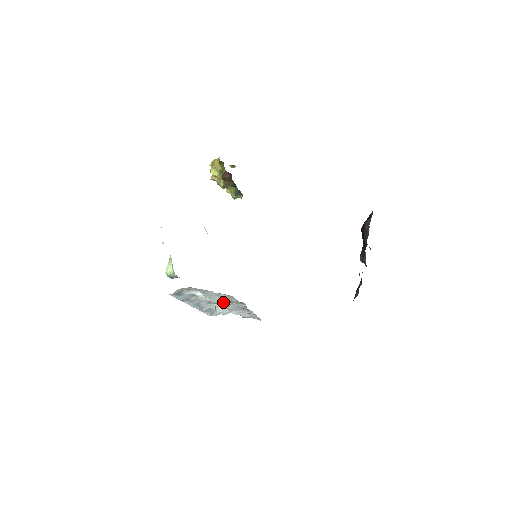
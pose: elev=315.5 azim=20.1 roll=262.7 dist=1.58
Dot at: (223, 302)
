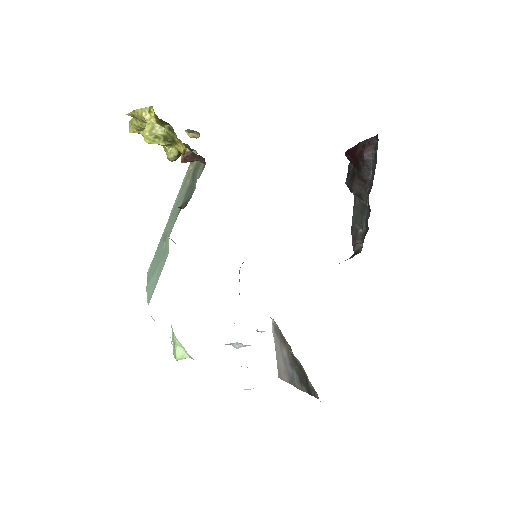
Dot at: occluded
